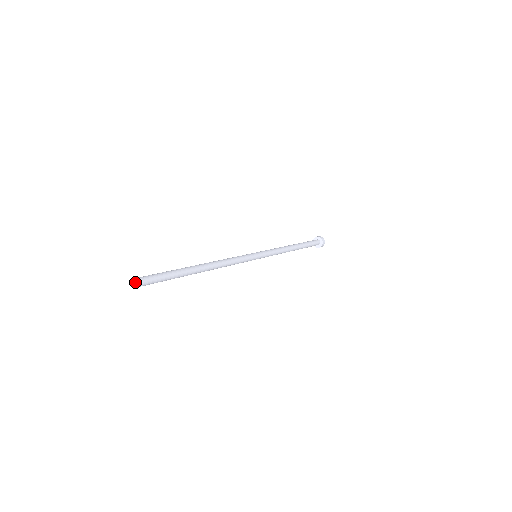
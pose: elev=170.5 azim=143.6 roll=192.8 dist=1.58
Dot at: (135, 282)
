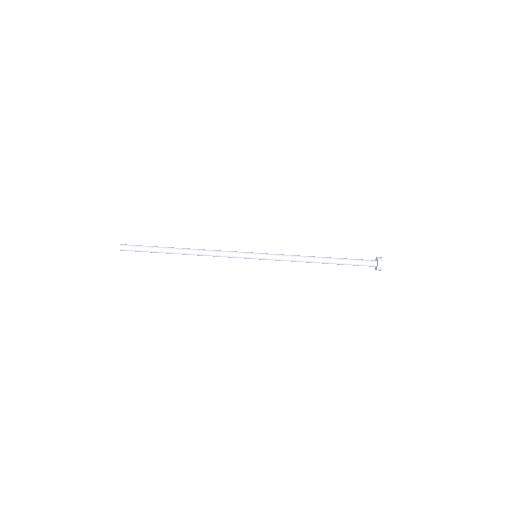
Dot at: occluded
